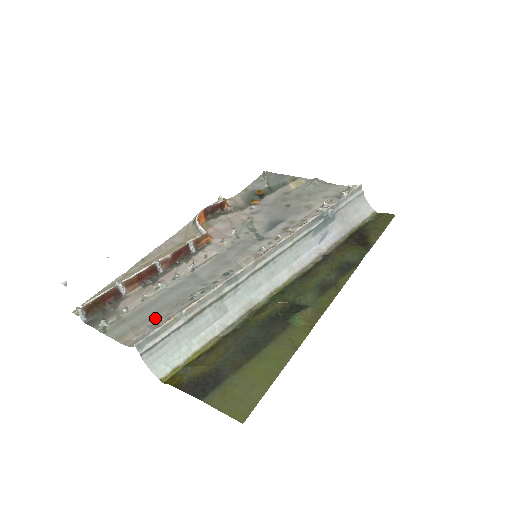
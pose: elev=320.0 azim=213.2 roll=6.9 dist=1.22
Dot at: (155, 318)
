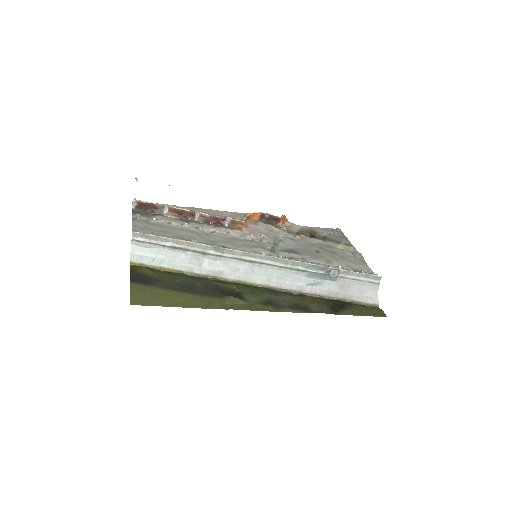
Dot at: (161, 233)
